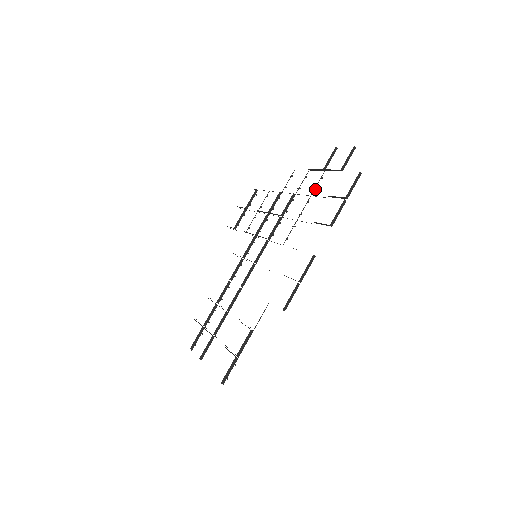
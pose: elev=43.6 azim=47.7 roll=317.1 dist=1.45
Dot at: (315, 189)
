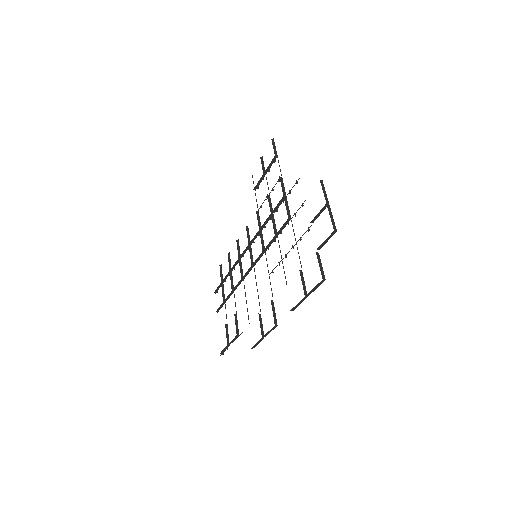
Dot at: (300, 240)
